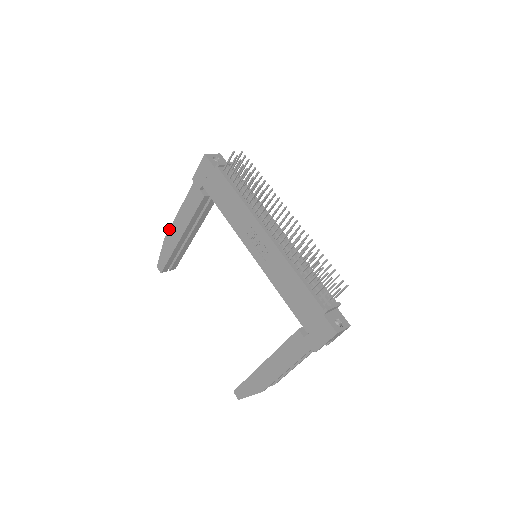
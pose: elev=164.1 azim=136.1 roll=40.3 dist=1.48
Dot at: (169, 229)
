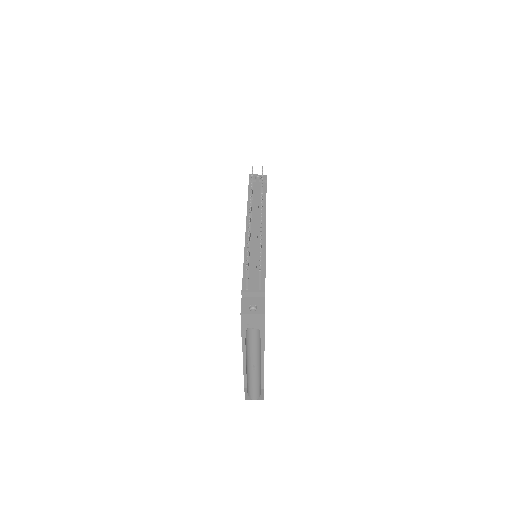
Dot at: occluded
